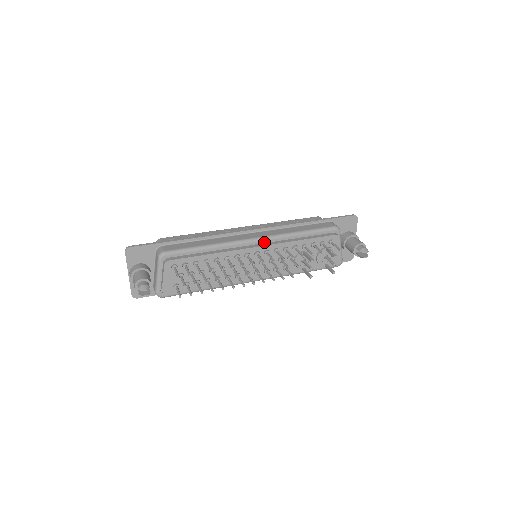
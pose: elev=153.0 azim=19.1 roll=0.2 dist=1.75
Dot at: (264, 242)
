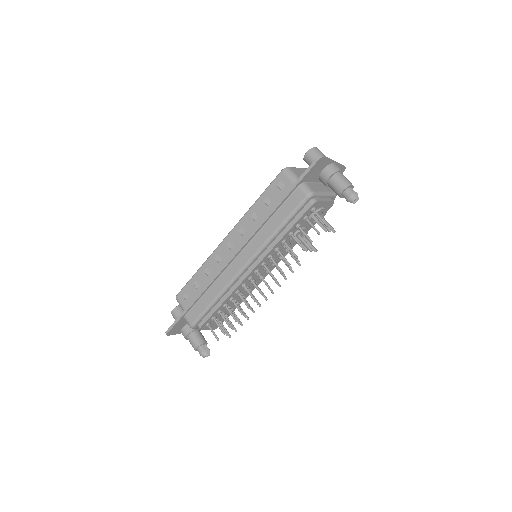
Dot at: (254, 261)
